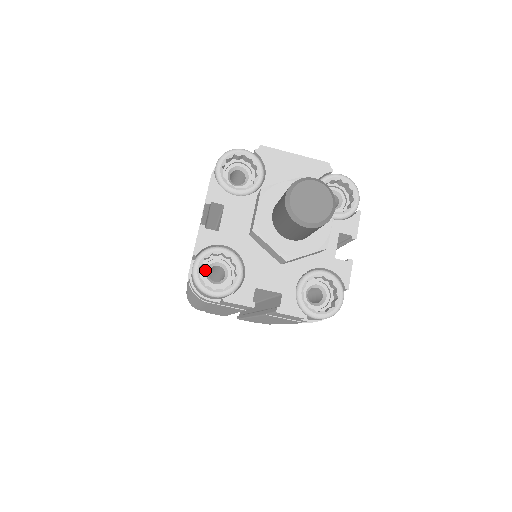
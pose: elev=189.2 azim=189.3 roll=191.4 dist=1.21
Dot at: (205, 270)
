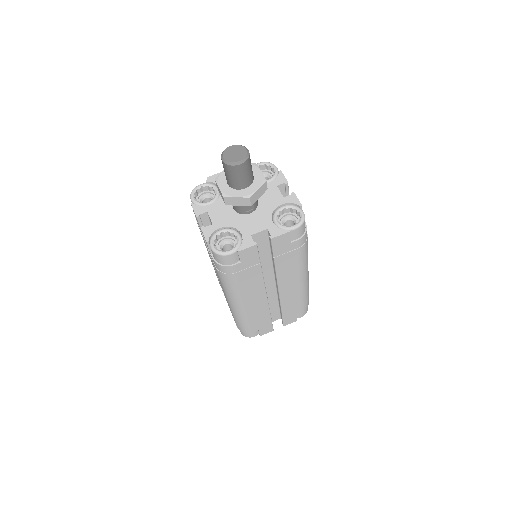
Dot at: (220, 249)
